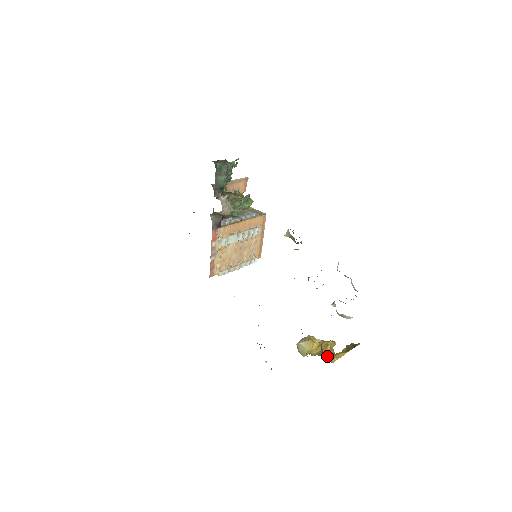
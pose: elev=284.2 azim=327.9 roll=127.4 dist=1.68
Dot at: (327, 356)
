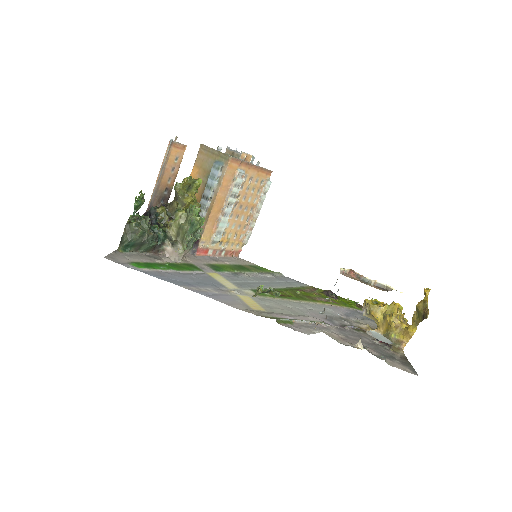
Dot at: (395, 340)
